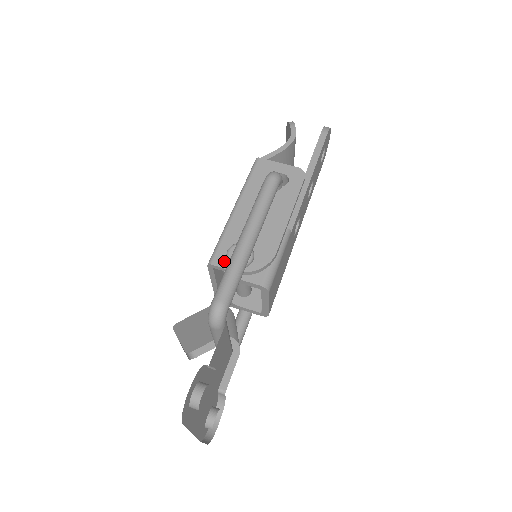
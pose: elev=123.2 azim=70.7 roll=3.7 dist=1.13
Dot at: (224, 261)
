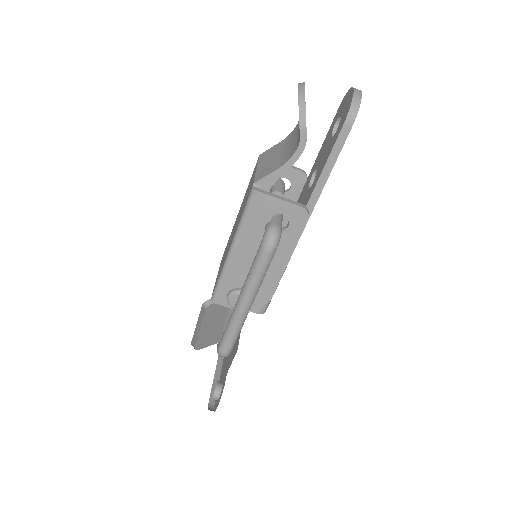
Dot at: (225, 301)
